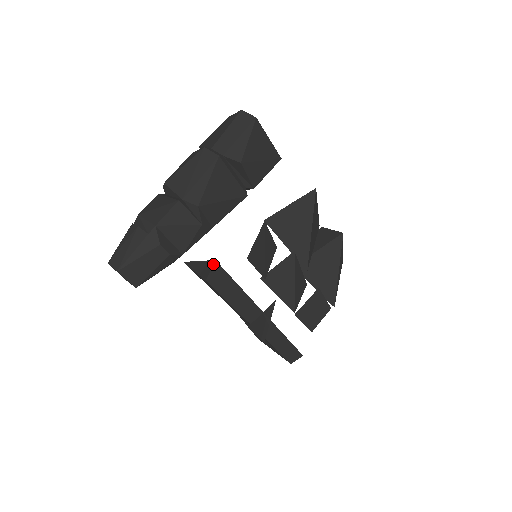
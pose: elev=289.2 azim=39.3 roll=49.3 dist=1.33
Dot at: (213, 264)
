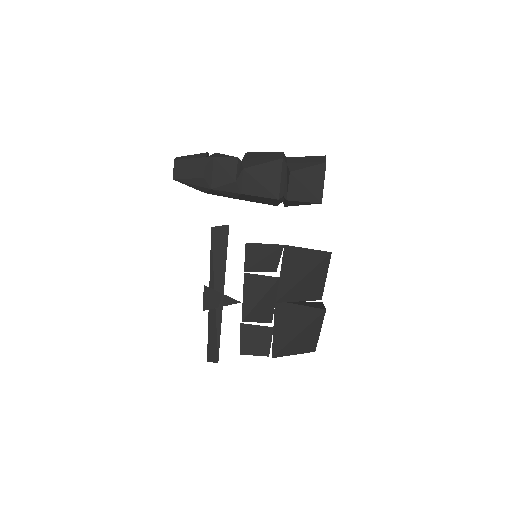
Dot at: (226, 225)
